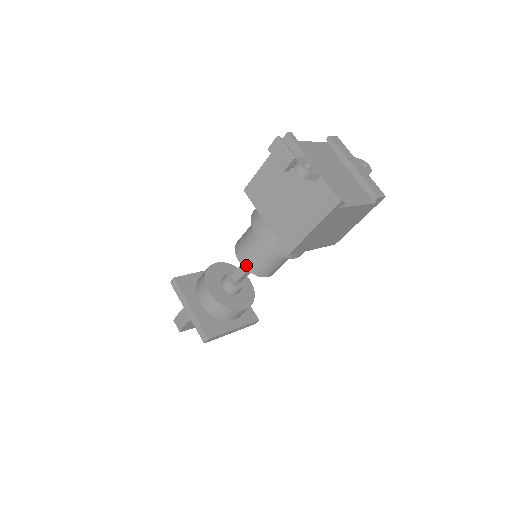
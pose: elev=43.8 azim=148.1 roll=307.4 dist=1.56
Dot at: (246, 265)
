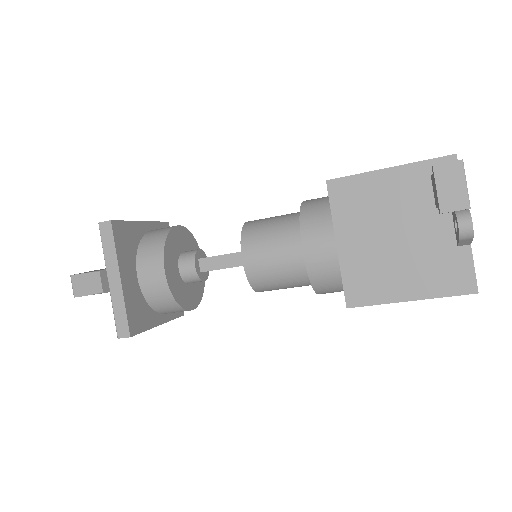
Dot at: (251, 270)
